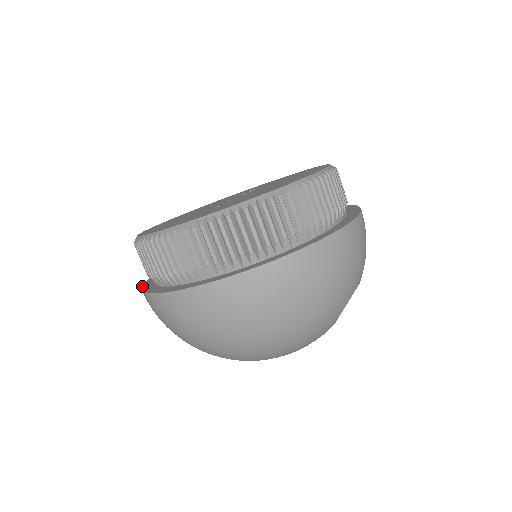
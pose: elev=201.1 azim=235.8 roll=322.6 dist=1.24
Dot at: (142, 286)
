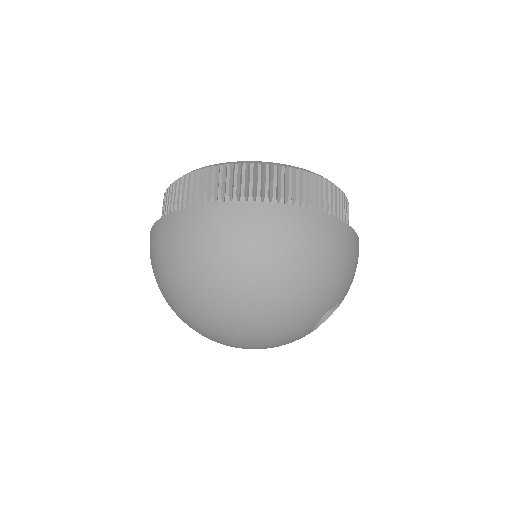
Dot at: (158, 220)
